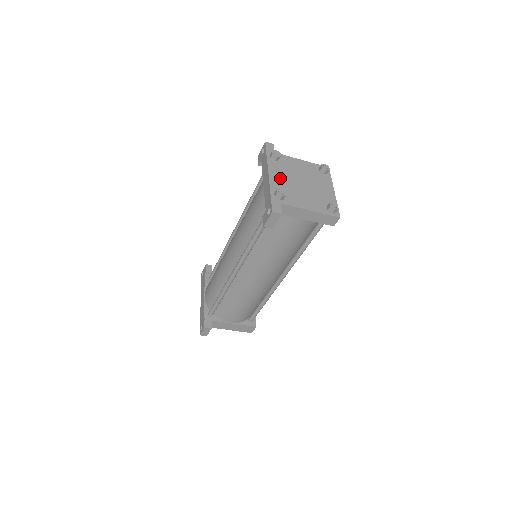
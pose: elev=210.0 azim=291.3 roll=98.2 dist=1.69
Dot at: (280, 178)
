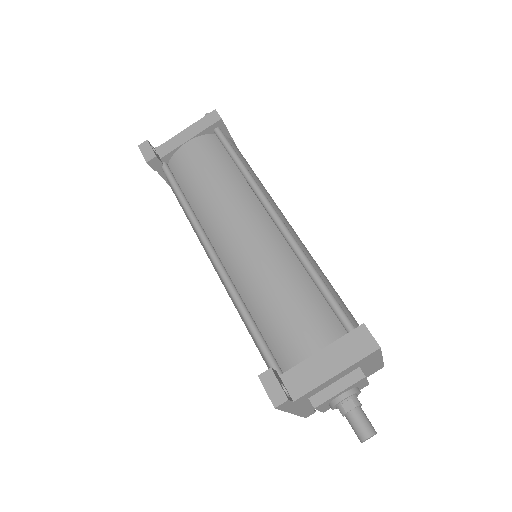
Dot at: occluded
